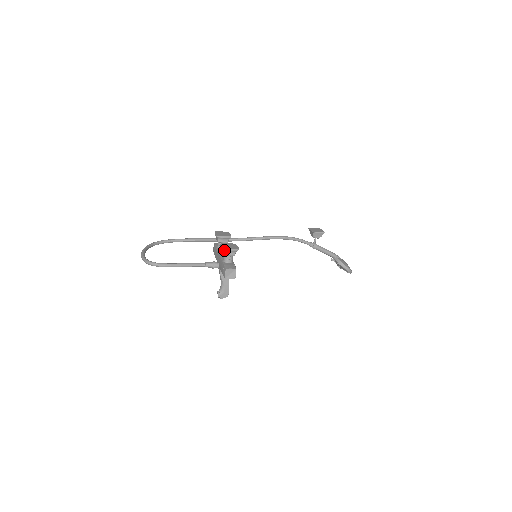
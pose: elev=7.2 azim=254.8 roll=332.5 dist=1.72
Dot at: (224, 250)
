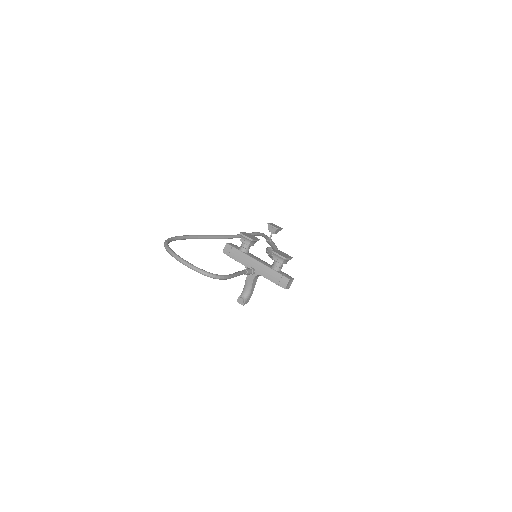
Dot at: (285, 259)
